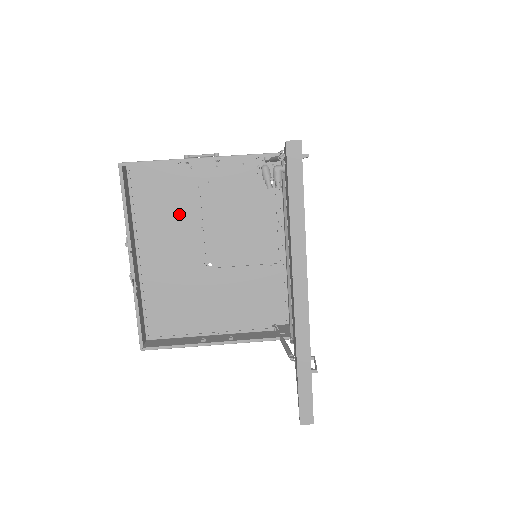
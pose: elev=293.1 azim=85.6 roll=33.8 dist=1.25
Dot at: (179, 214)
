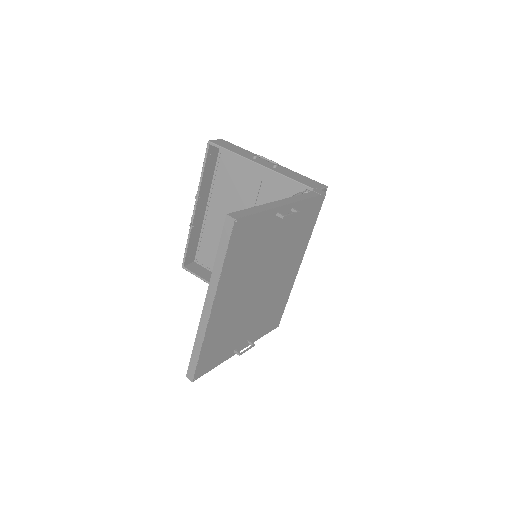
Dot at: (242, 192)
